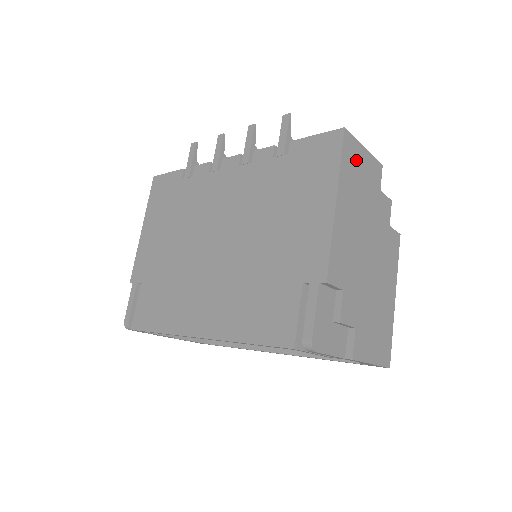
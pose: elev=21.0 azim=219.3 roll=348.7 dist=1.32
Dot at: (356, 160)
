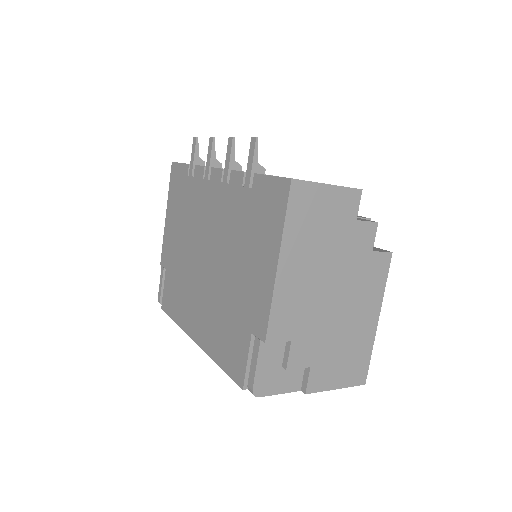
Dot at: (312, 206)
